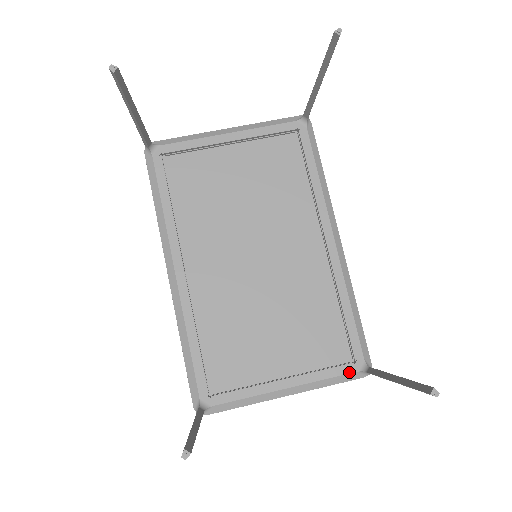
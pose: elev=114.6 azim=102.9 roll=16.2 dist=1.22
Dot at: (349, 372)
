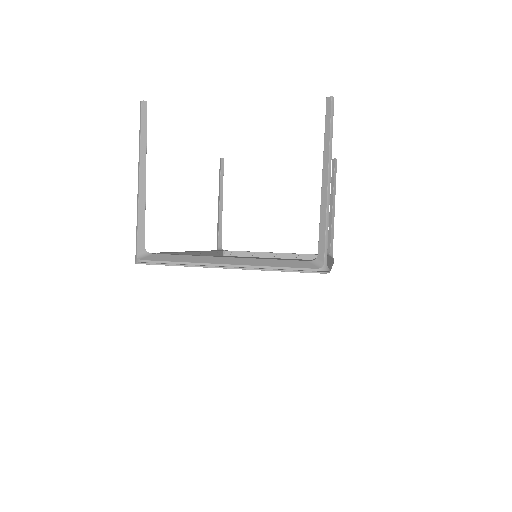
Dot at: (300, 260)
